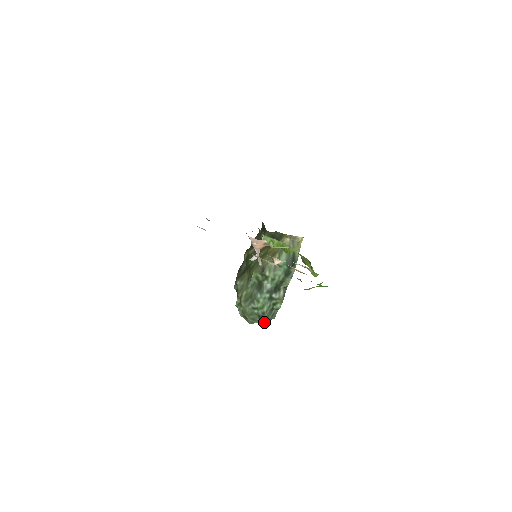
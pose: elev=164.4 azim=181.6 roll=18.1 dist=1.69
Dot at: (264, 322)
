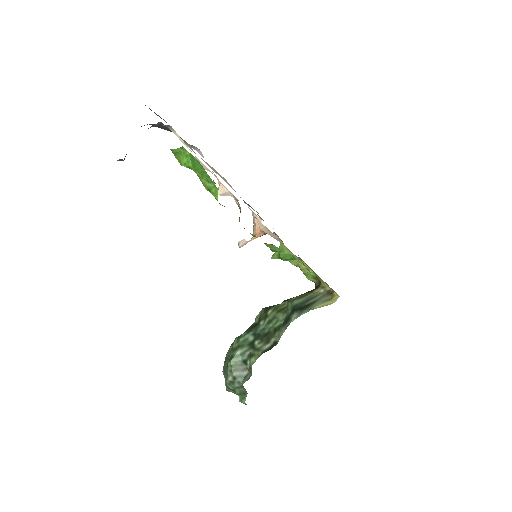
Dot at: (228, 376)
